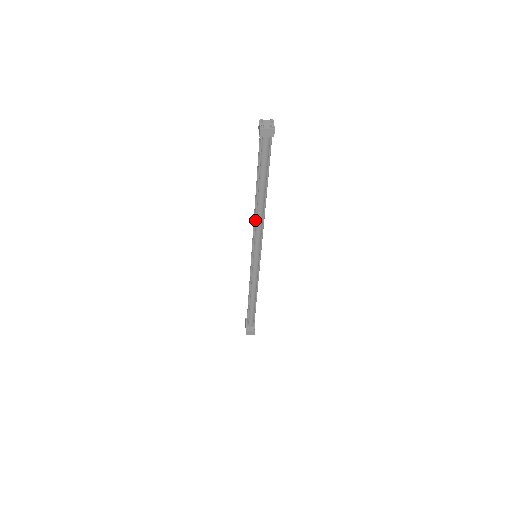
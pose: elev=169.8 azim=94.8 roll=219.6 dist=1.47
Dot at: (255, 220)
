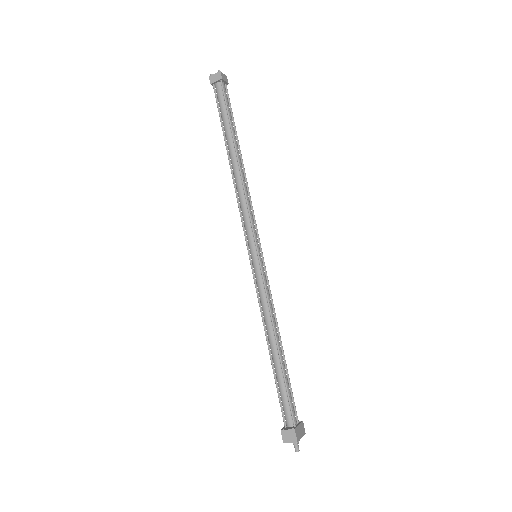
Dot at: (235, 189)
